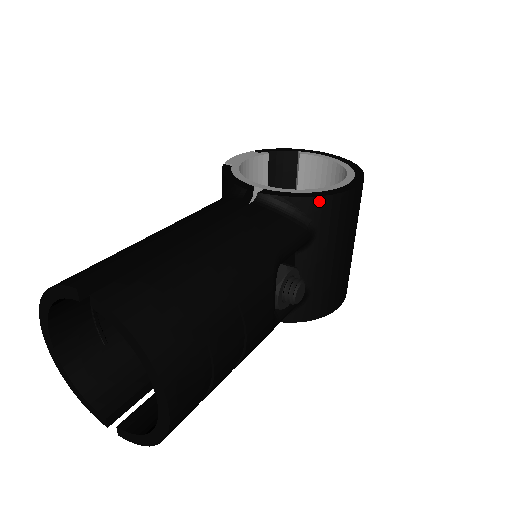
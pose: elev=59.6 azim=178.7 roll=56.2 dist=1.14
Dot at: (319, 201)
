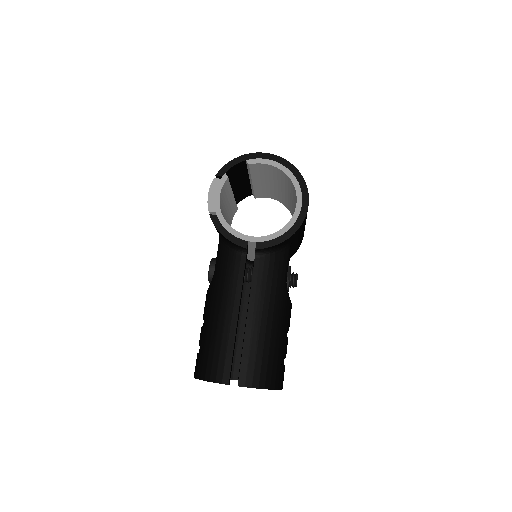
Dot at: (292, 236)
